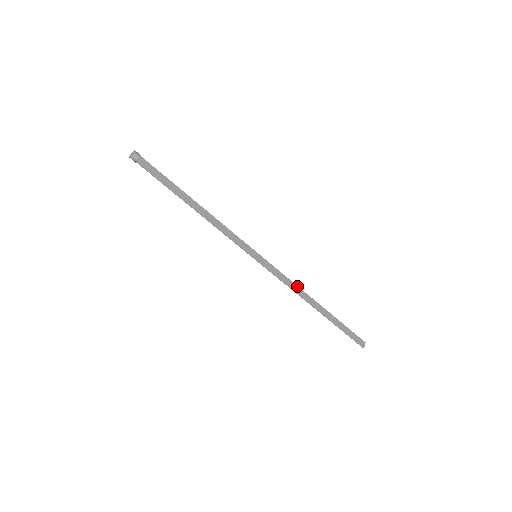
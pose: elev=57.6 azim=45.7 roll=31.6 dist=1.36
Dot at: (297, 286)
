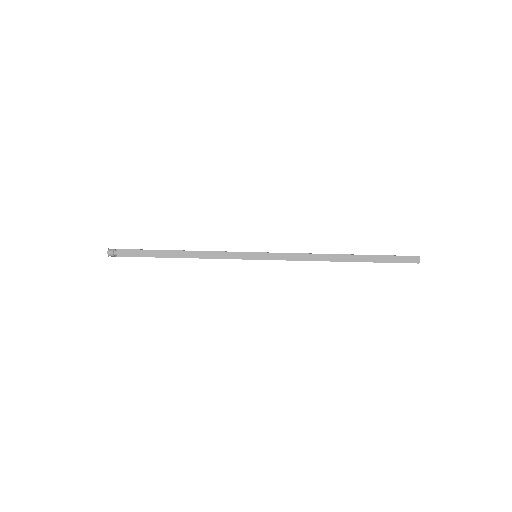
Dot at: (312, 254)
